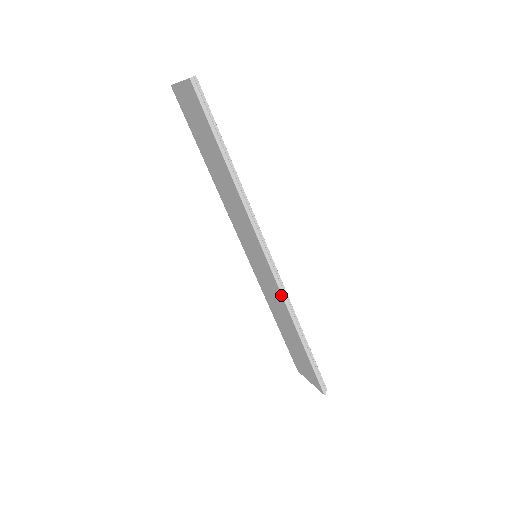
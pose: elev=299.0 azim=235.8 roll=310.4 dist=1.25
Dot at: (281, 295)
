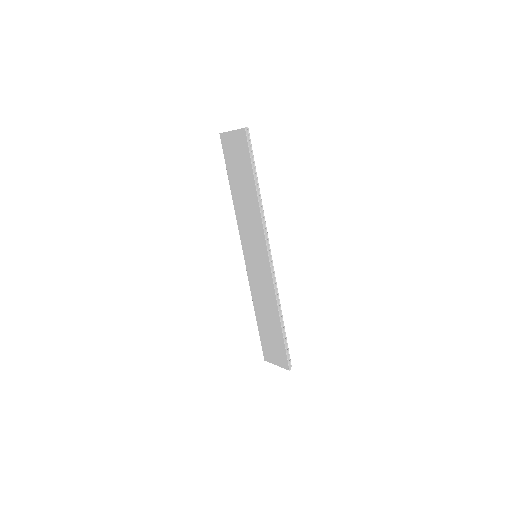
Dot at: (273, 283)
